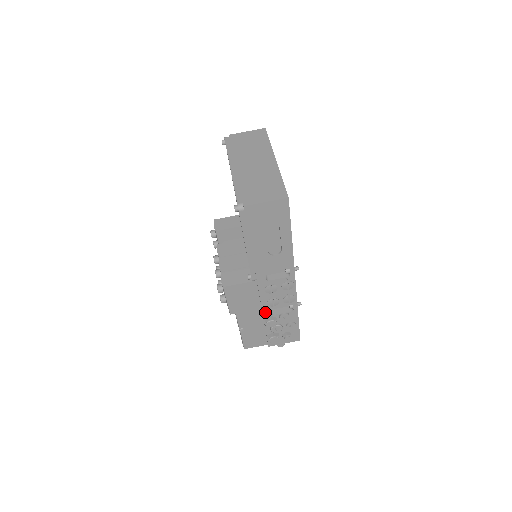
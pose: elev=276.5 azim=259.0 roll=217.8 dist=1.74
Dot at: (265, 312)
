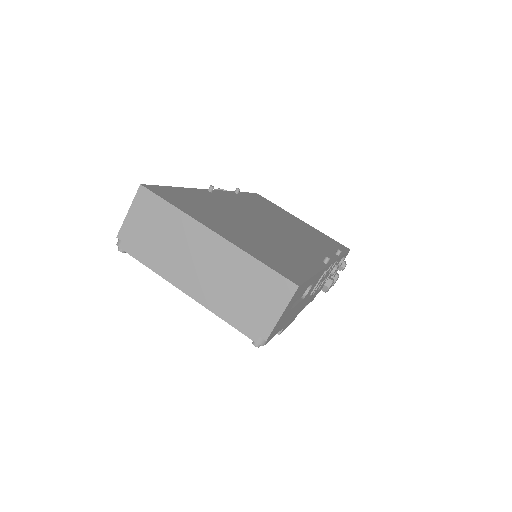
Dot at: (319, 290)
